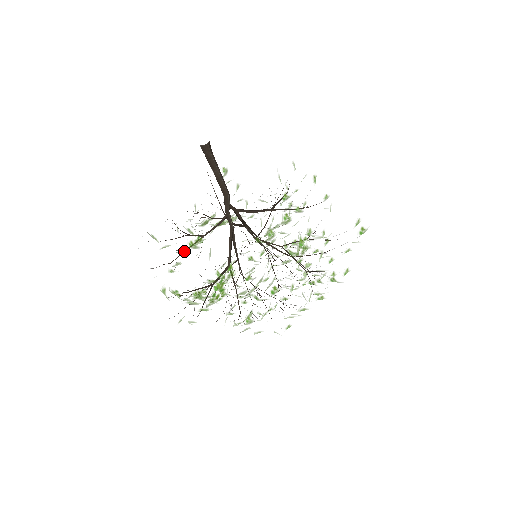
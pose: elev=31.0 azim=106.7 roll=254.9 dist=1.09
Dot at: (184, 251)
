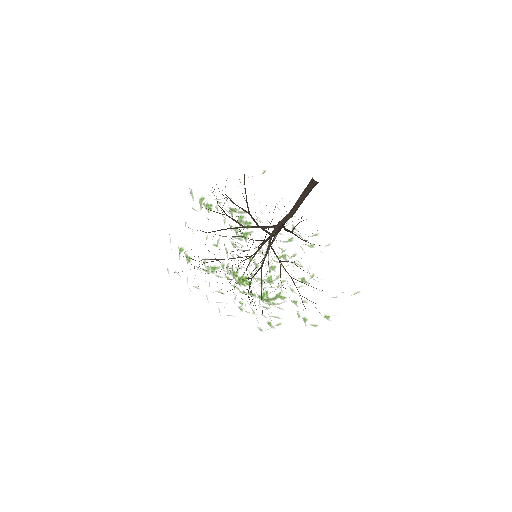
Dot at: (240, 239)
